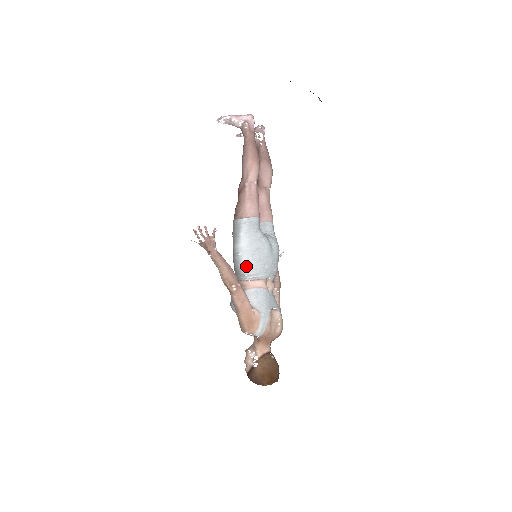
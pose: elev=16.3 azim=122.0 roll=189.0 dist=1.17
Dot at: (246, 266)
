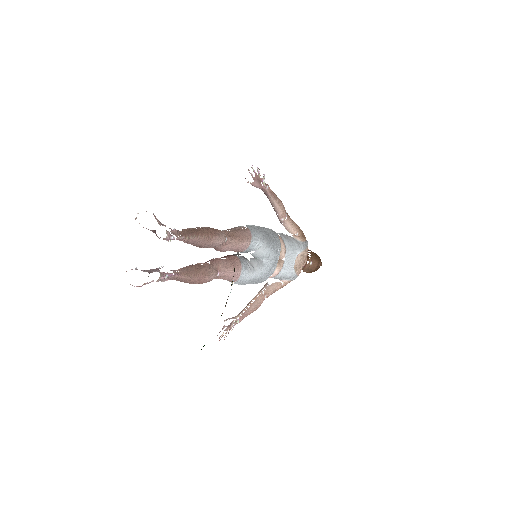
Dot at: occluded
